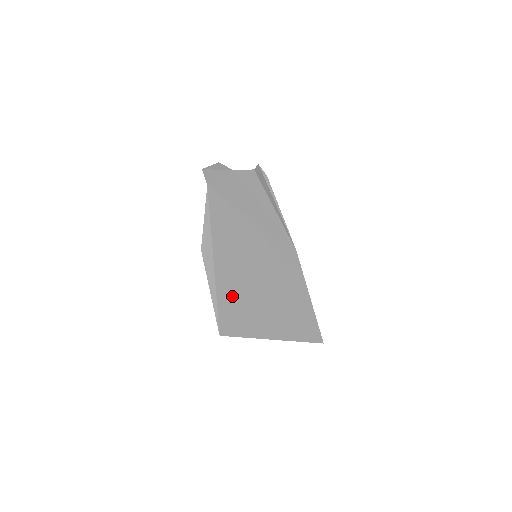
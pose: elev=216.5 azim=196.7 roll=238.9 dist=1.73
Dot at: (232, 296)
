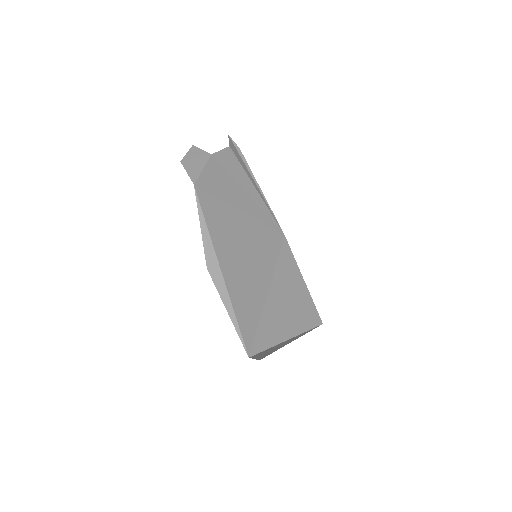
Dot at: (248, 311)
